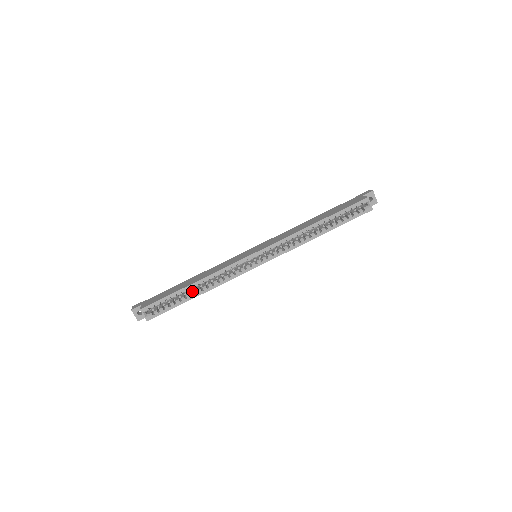
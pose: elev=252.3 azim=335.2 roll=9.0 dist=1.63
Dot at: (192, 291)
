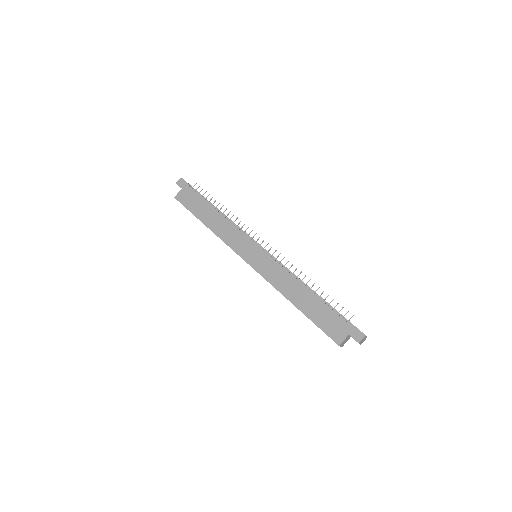
Dot at: occluded
